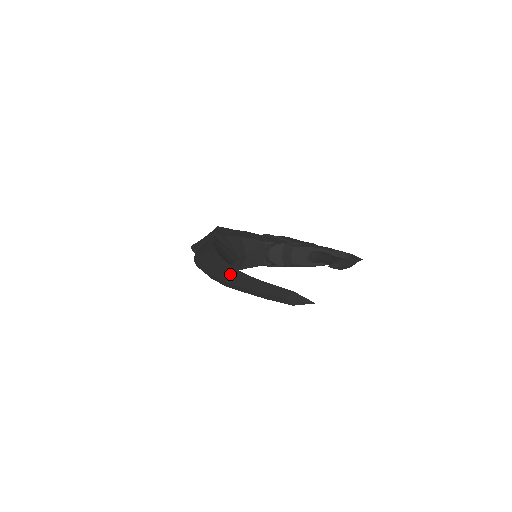
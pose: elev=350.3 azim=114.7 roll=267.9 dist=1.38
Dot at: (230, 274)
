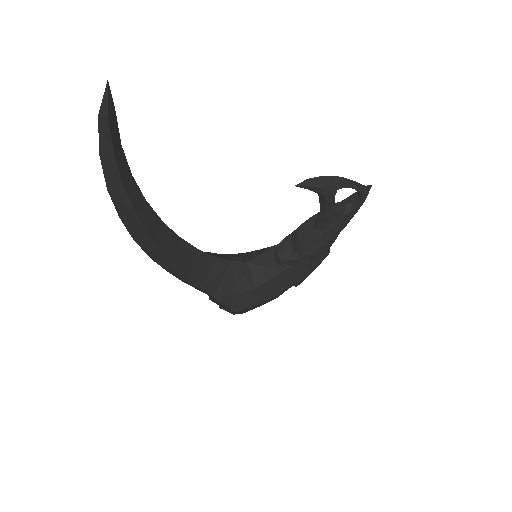
Dot at: occluded
